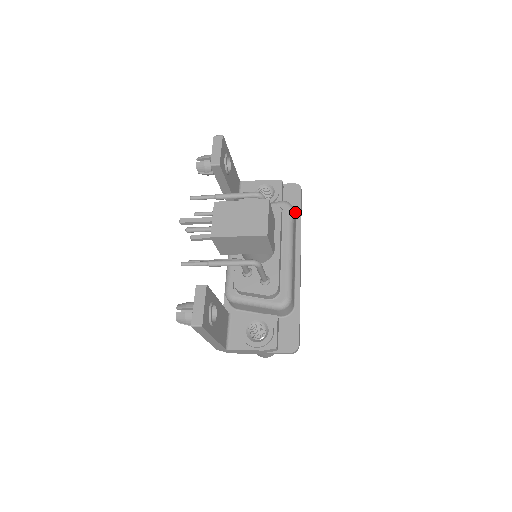
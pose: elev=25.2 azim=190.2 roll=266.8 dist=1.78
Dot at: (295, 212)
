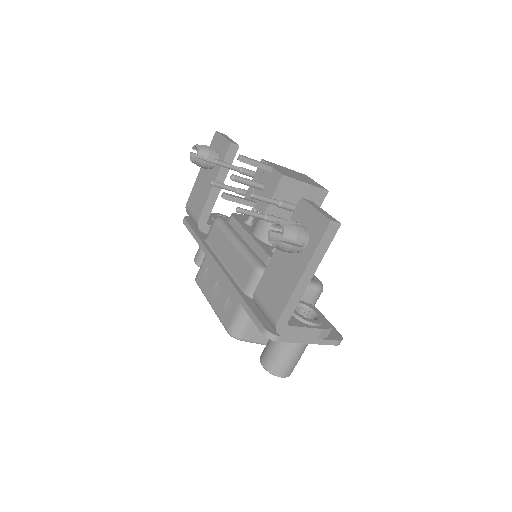
Dot at: occluded
